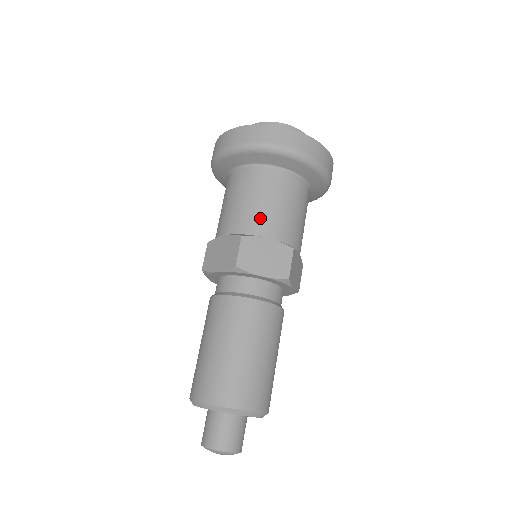
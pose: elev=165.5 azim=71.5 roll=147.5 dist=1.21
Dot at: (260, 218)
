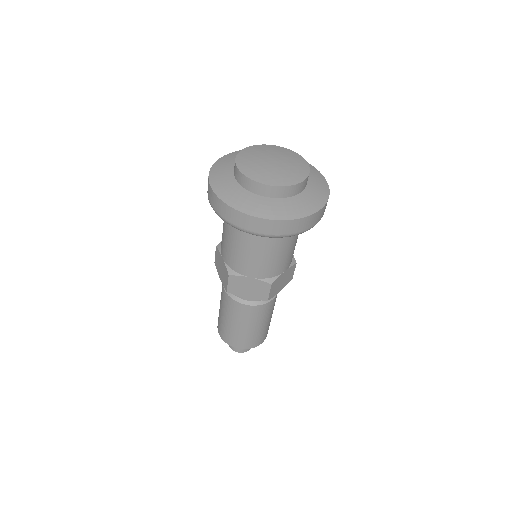
Dot at: (281, 265)
